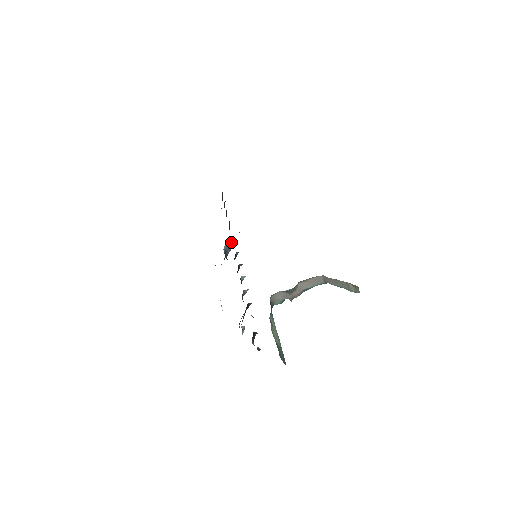
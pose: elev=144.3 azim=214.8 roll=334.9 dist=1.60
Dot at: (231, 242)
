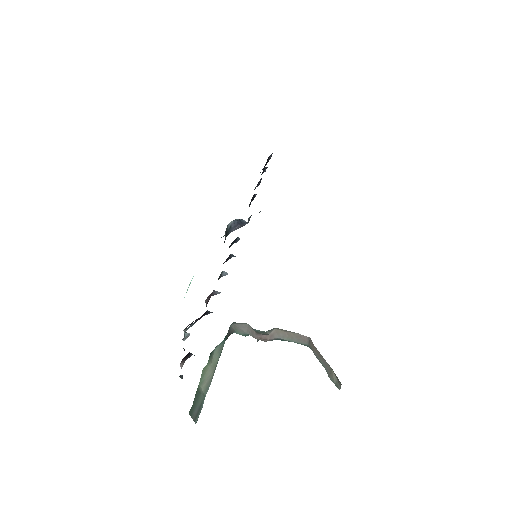
Dot at: (241, 221)
